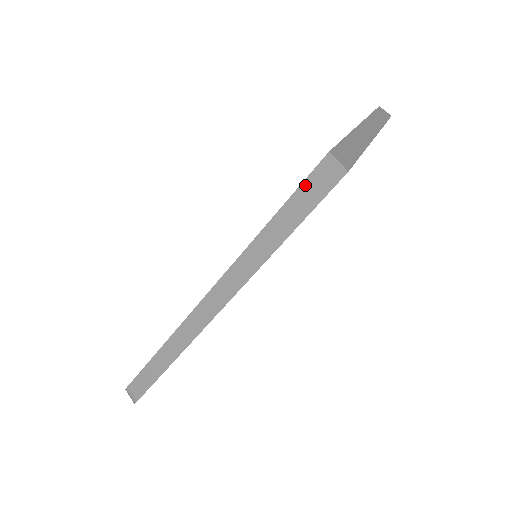
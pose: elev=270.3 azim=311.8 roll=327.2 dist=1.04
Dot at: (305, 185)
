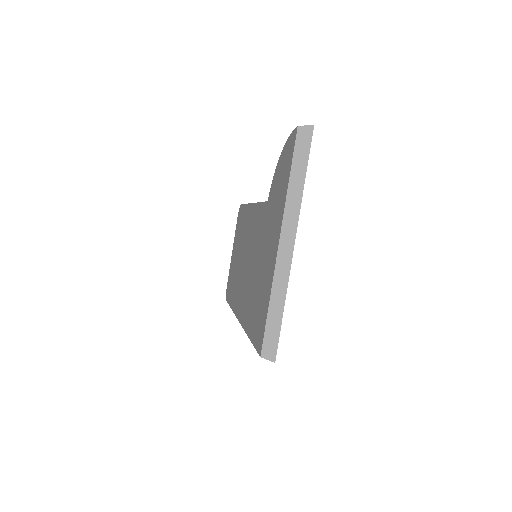
Dot at: occluded
